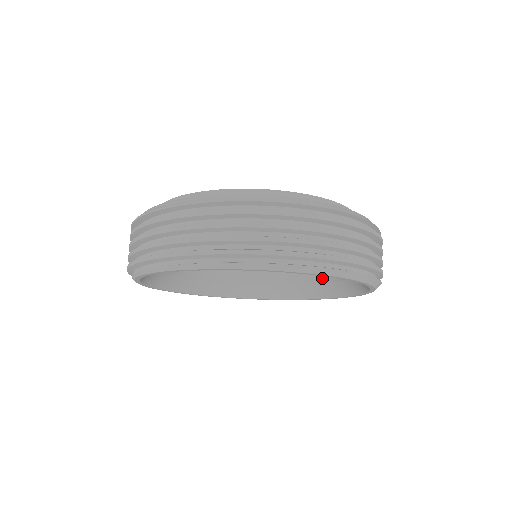
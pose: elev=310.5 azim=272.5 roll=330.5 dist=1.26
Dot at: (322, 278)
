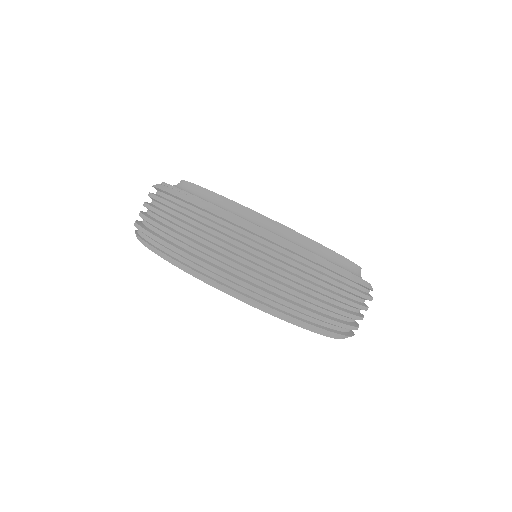
Dot at: occluded
